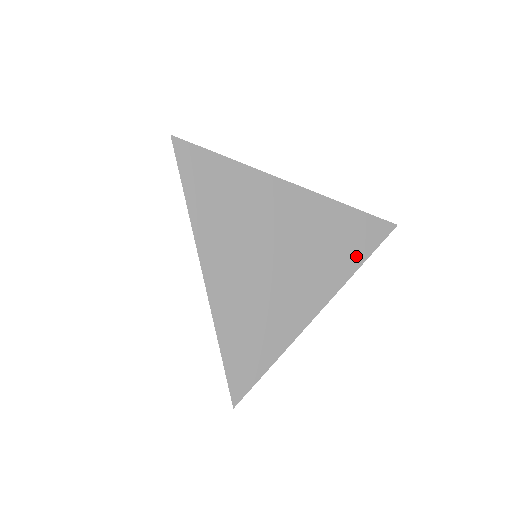
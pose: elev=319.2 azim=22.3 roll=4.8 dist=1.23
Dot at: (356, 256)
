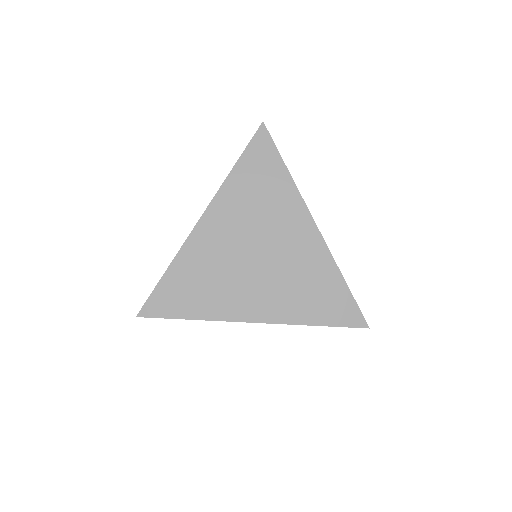
Dot at: (315, 315)
